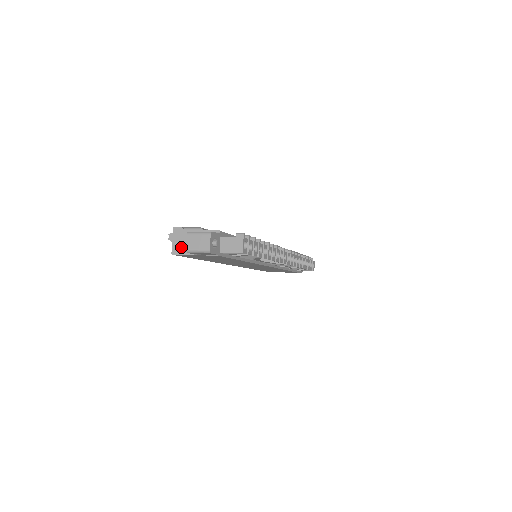
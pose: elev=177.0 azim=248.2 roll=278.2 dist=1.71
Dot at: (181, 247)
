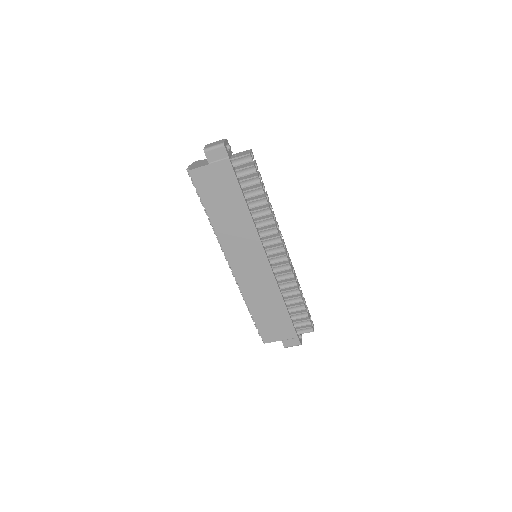
Dot at: (197, 166)
